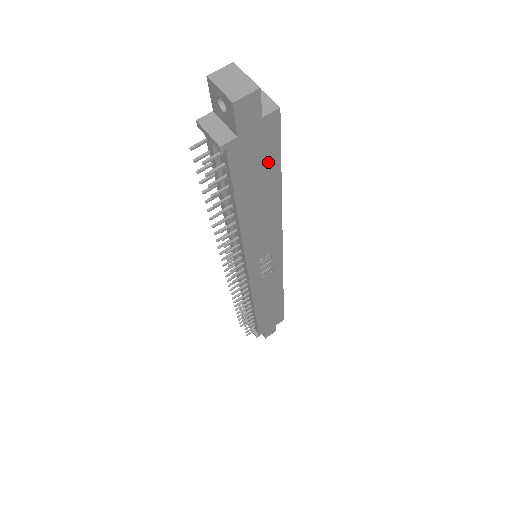
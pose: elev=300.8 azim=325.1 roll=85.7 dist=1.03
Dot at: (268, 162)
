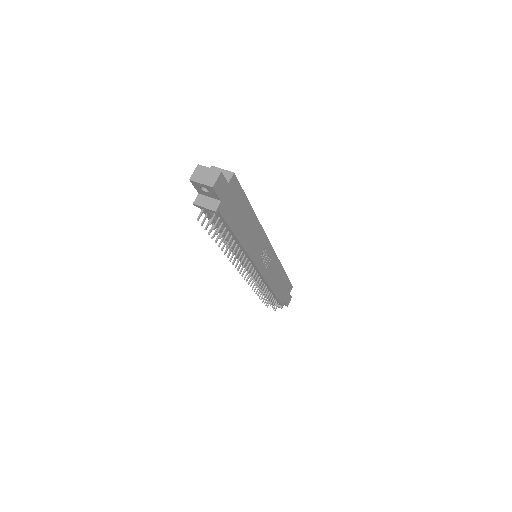
Dot at: (240, 202)
